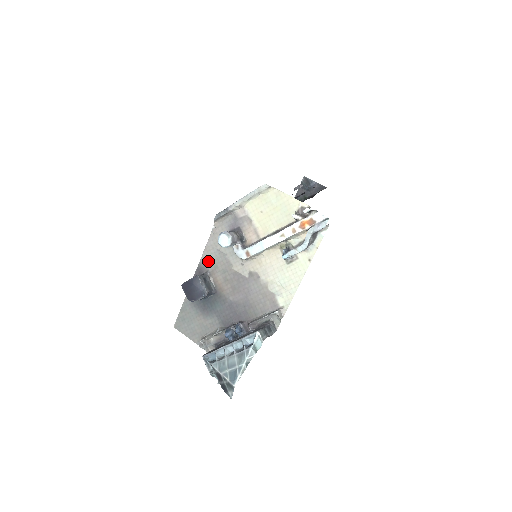
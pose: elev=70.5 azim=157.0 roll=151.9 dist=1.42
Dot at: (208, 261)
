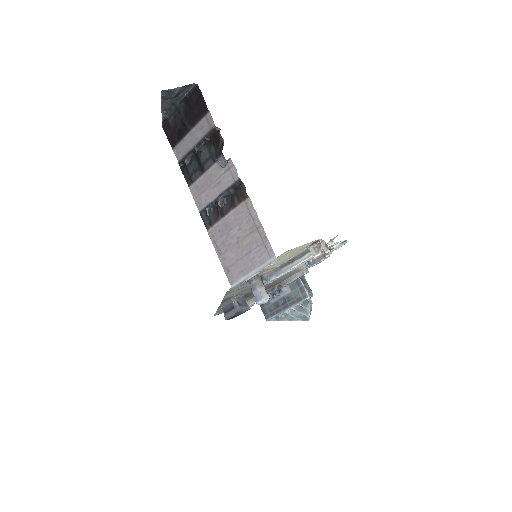
Dot at: (231, 296)
